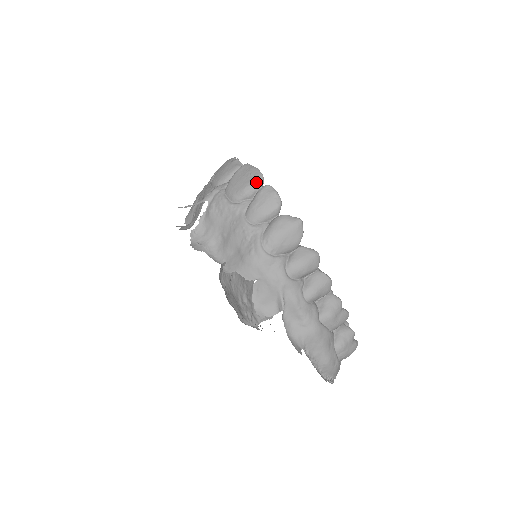
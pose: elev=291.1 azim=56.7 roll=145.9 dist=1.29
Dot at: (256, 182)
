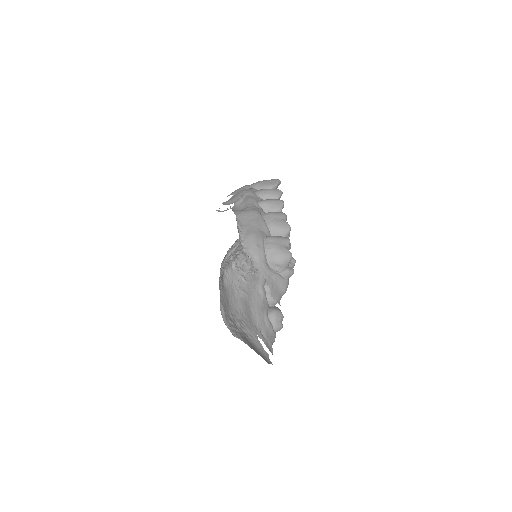
Dot at: occluded
